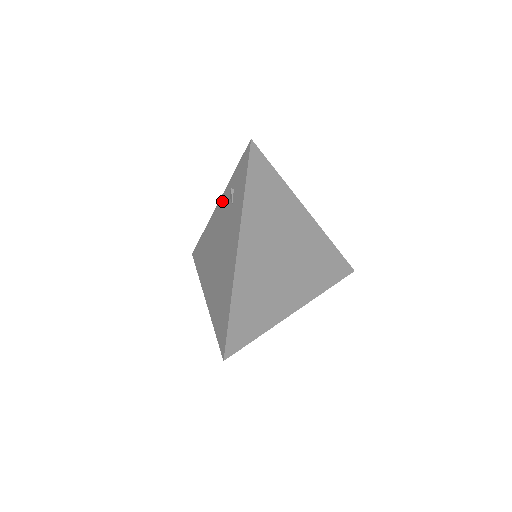
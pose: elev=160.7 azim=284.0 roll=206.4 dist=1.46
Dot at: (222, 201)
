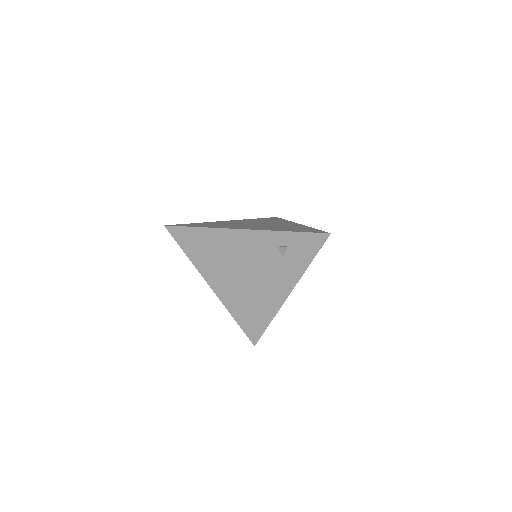
Dot at: (259, 237)
